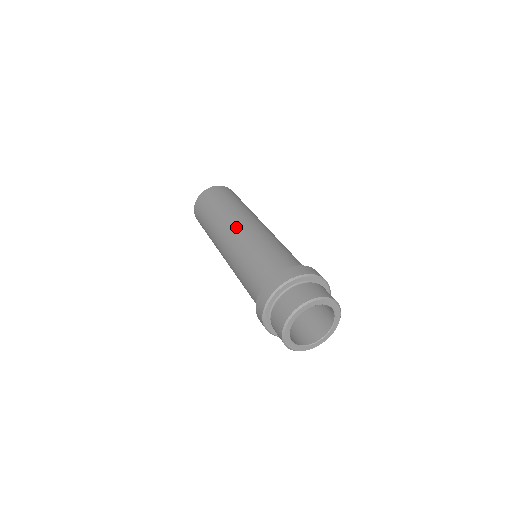
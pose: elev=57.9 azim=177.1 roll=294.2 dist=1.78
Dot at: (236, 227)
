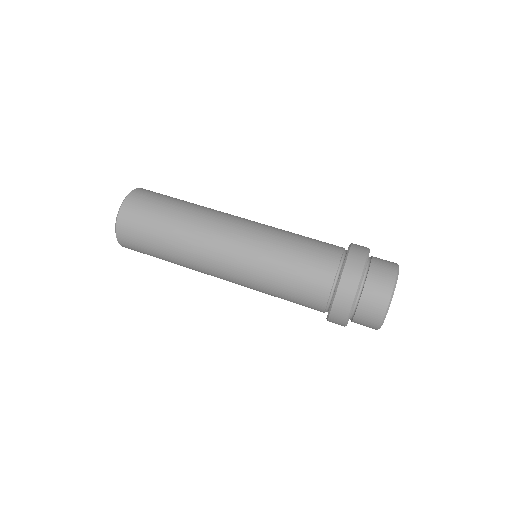
Dot at: (234, 223)
